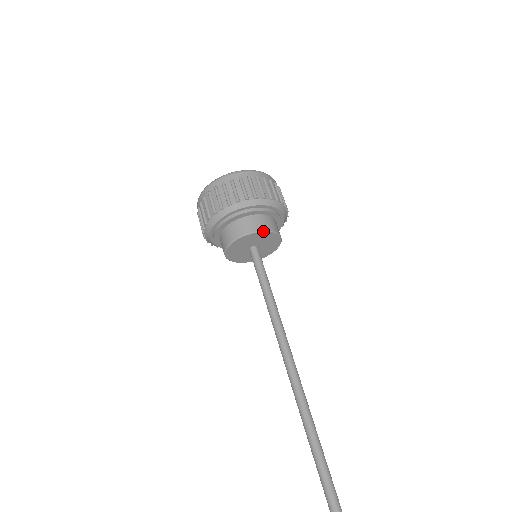
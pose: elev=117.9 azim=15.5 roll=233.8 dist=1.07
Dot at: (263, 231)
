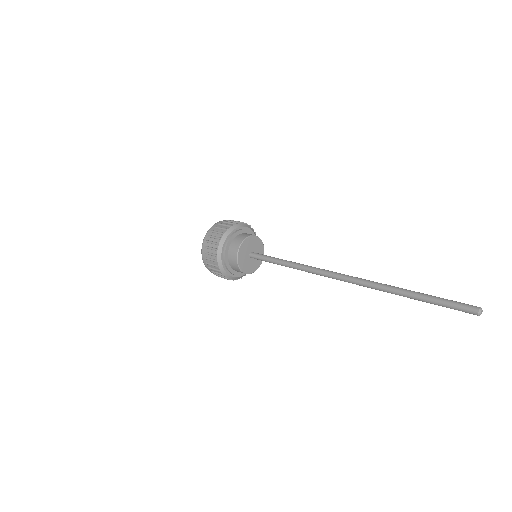
Dot at: (245, 239)
